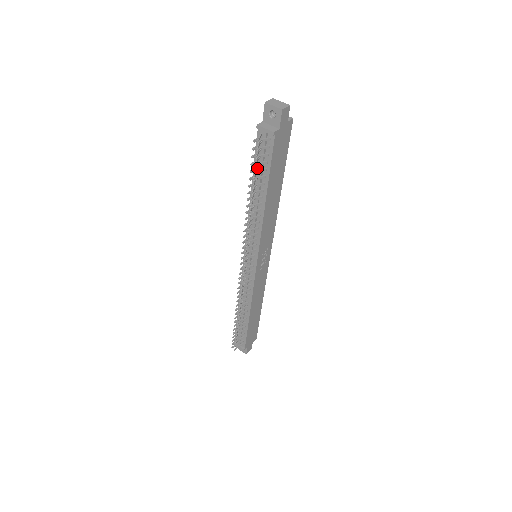
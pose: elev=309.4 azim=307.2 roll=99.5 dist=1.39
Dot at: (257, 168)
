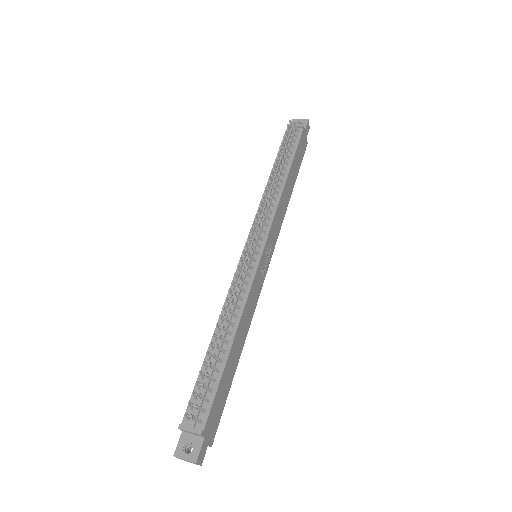
Dot at: (281, 155)
